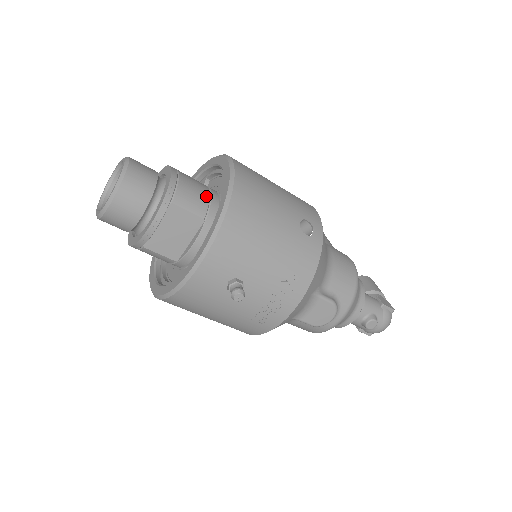
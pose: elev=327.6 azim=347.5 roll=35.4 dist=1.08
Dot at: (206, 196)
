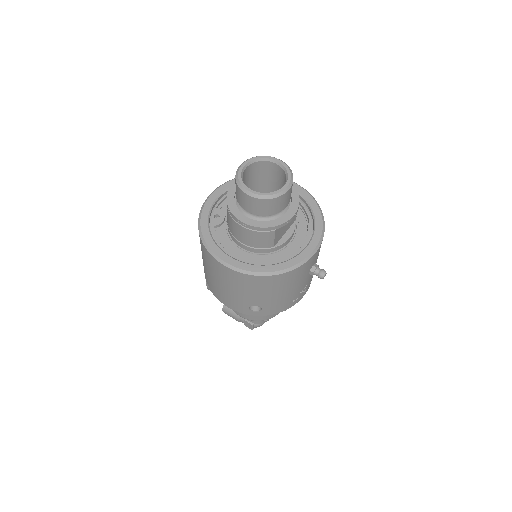
Dot at: occluded
